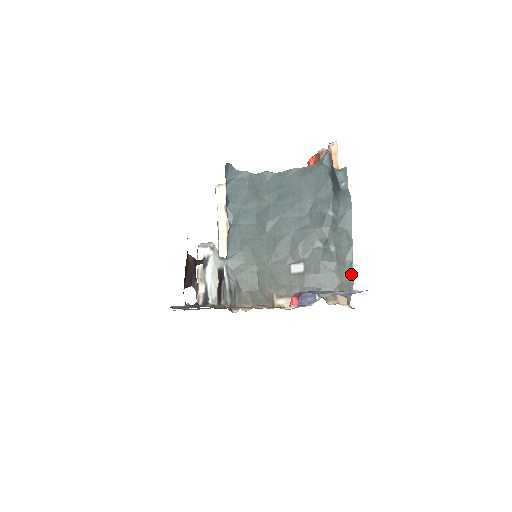
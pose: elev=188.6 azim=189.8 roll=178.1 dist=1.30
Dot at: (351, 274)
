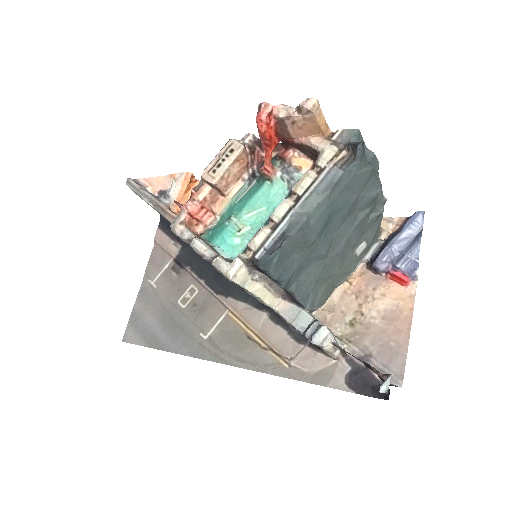
Dot at: (384, 204)
